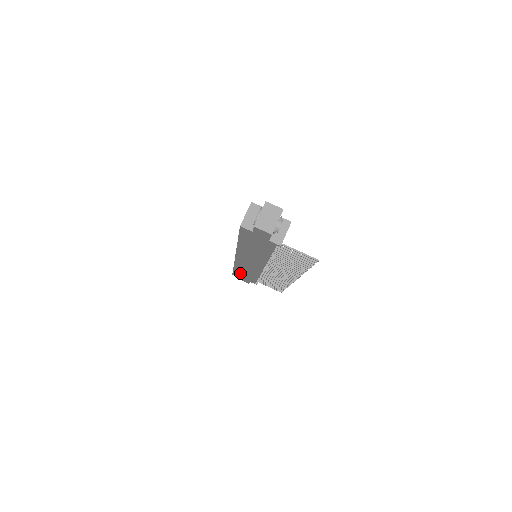
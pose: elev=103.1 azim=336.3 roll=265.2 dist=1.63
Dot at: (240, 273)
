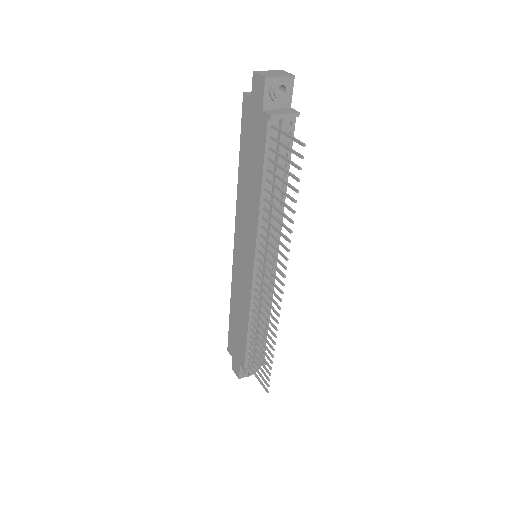
Dot at: (234, 330)
